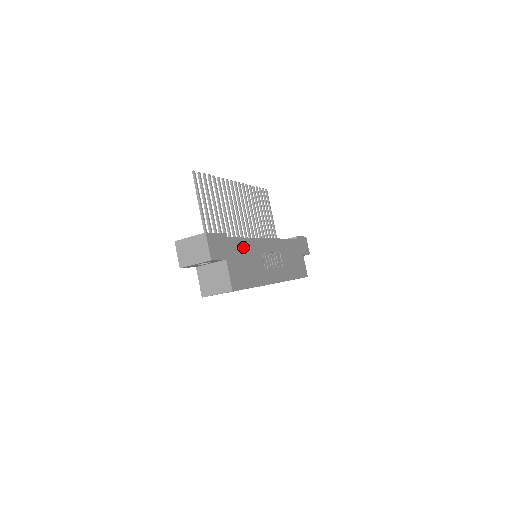
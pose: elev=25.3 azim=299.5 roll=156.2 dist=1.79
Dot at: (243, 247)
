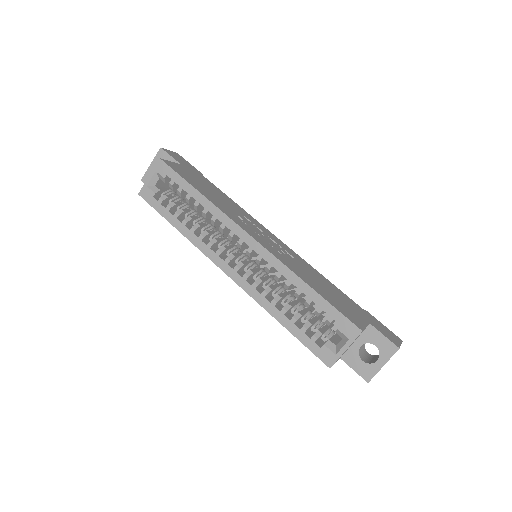
Dot at: (219, 192)
